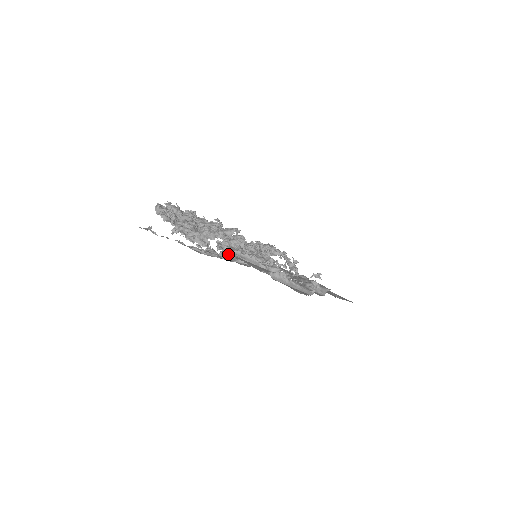
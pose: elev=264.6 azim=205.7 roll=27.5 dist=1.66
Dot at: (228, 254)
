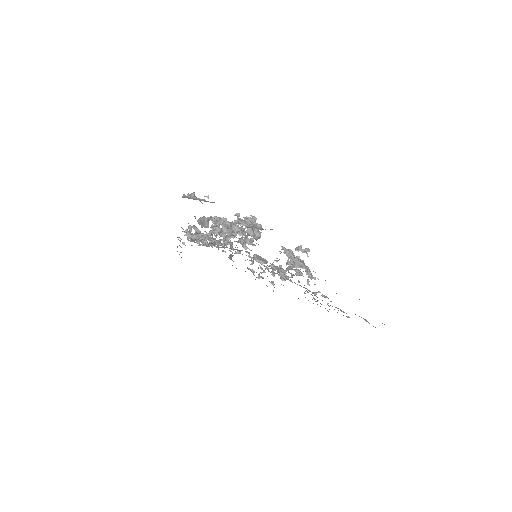
Dot at: occluded
